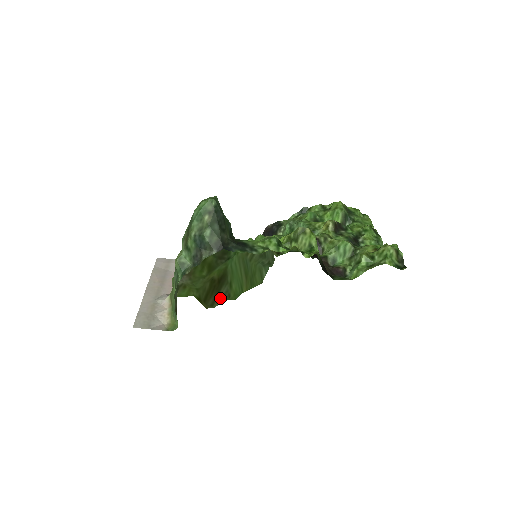
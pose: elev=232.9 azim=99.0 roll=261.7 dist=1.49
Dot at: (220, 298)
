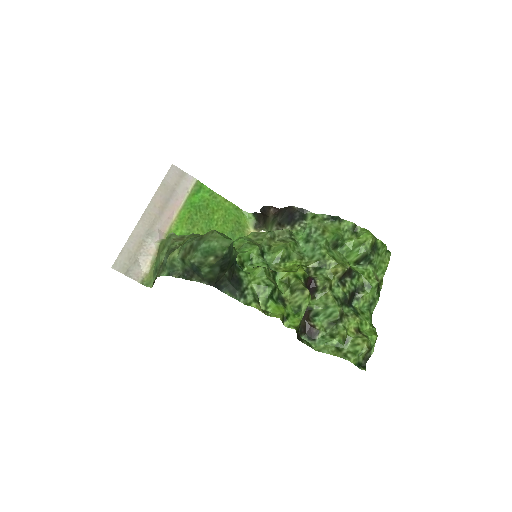
Dot at: occluded
